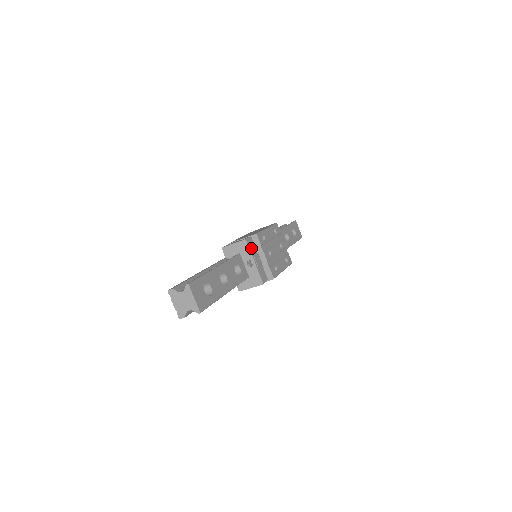
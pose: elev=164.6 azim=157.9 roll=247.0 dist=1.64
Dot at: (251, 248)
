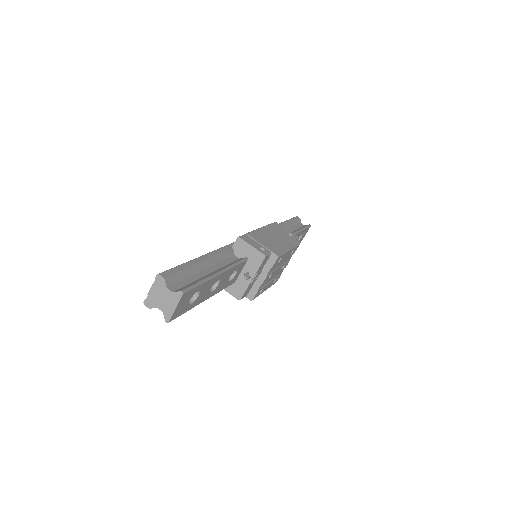
Dot at: (262, 265)
